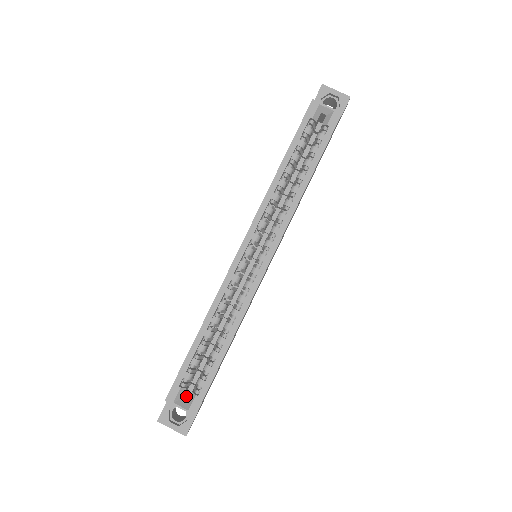
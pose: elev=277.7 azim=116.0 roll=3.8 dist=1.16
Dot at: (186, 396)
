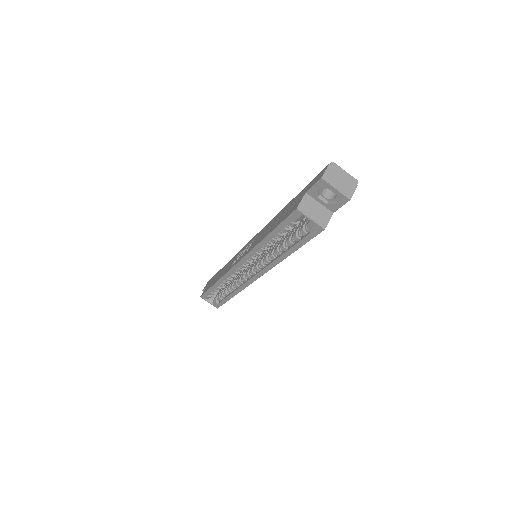
Dot at: occluded
